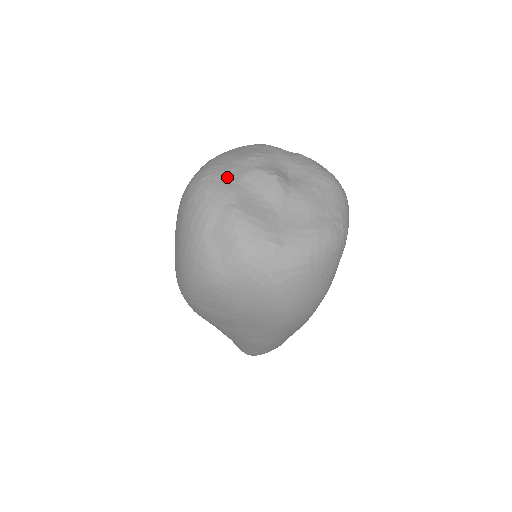
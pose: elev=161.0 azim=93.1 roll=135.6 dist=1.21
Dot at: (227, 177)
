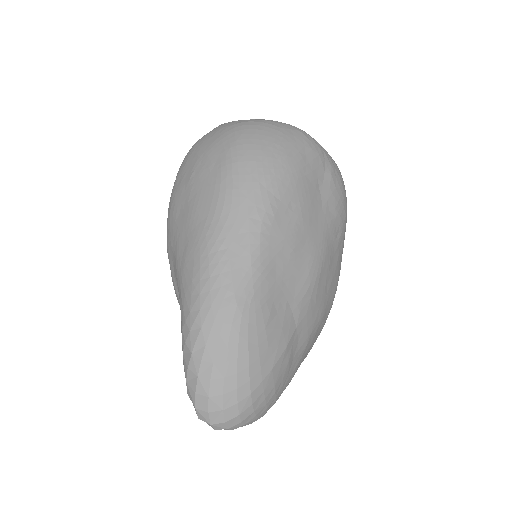
Dot at: occluded
